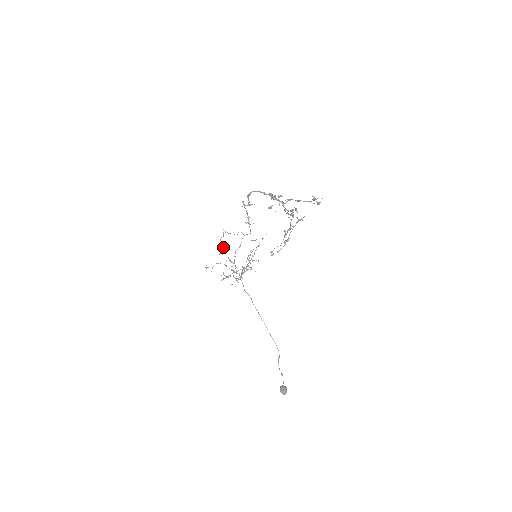
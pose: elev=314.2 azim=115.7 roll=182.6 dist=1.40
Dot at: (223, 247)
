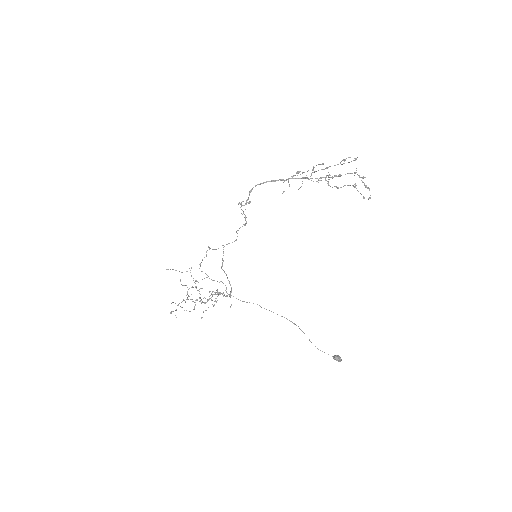
Dot at: (202, 271)
